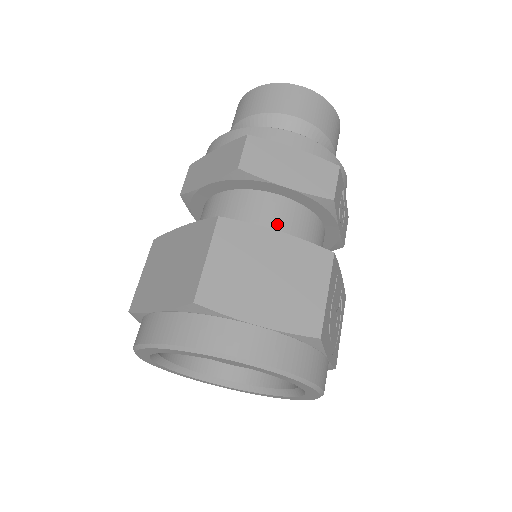
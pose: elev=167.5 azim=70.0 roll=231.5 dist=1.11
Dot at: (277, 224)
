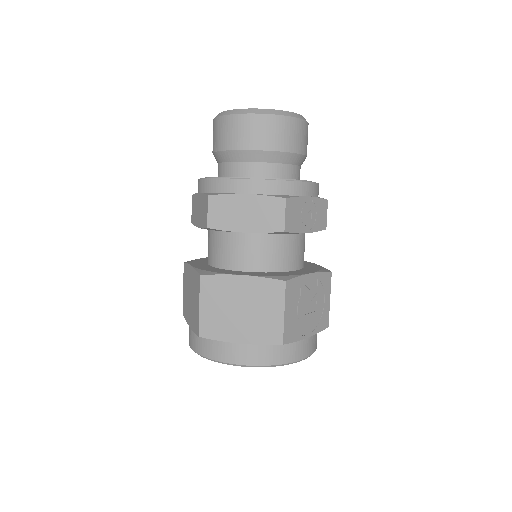
Dot at: (248, 257)
